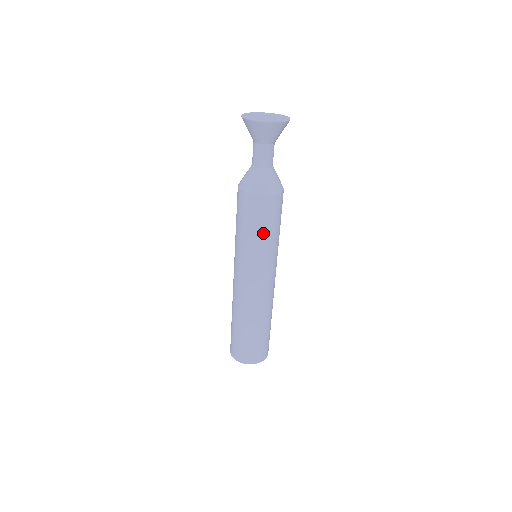
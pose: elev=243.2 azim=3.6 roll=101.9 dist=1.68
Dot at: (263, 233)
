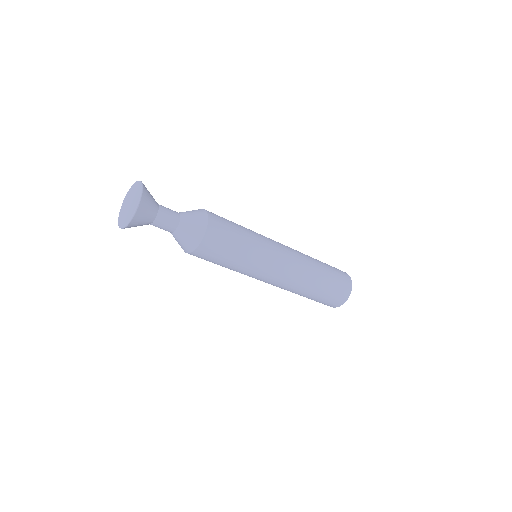
Dot at: (232, 259)
